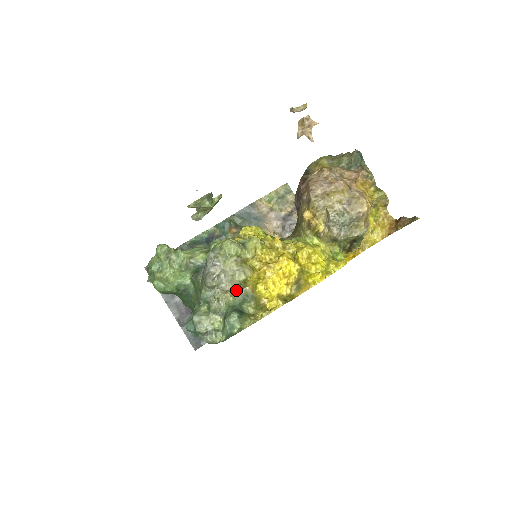
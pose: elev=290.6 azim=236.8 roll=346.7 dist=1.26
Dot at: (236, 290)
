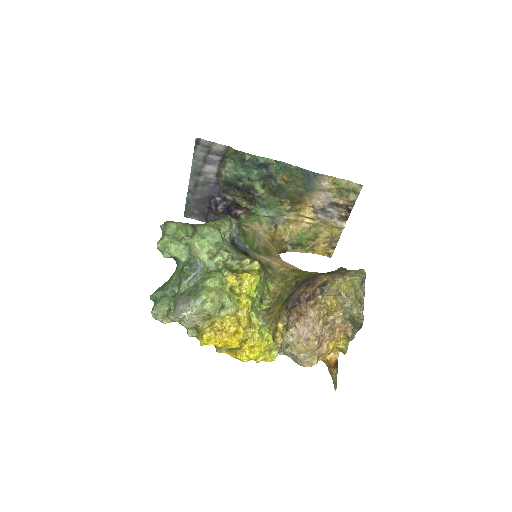
Dot at: occluded
